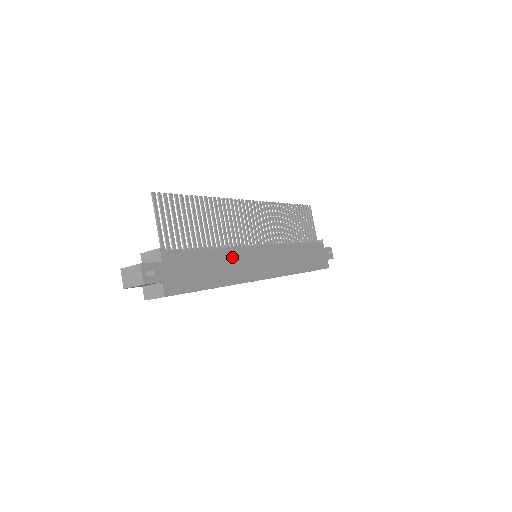
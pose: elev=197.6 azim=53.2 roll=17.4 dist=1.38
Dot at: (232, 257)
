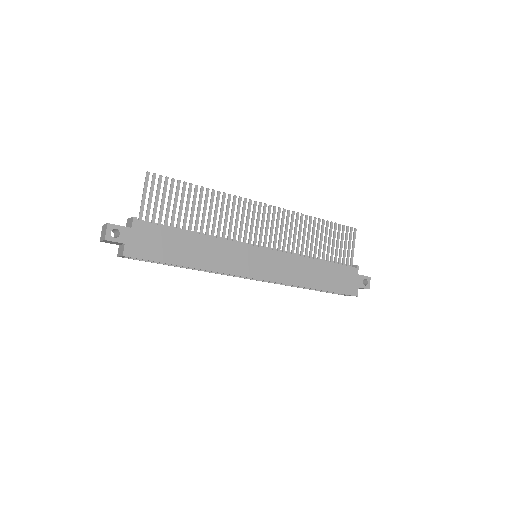
Dot at: (216, 247)
